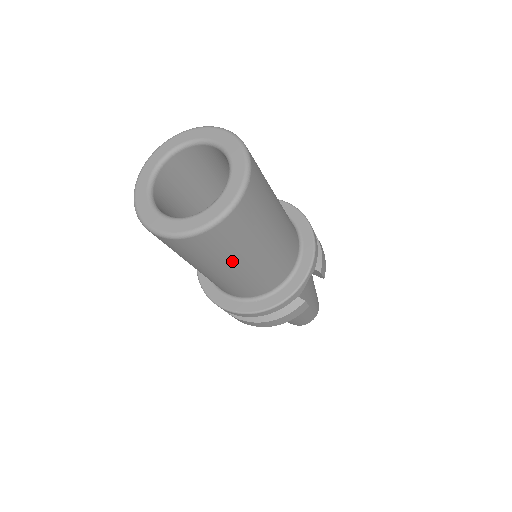
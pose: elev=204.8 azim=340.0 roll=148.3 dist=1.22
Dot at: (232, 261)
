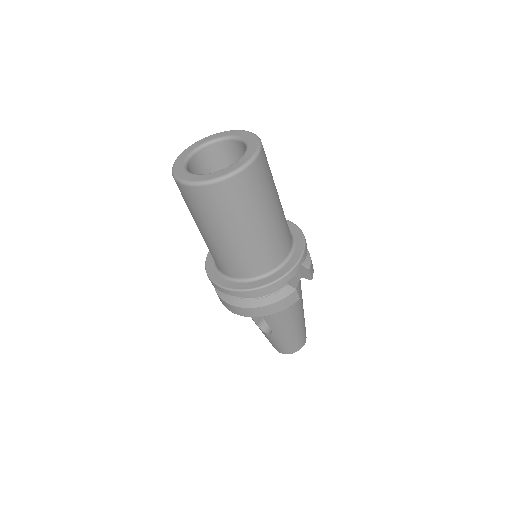
Dot at: (242, 221)
